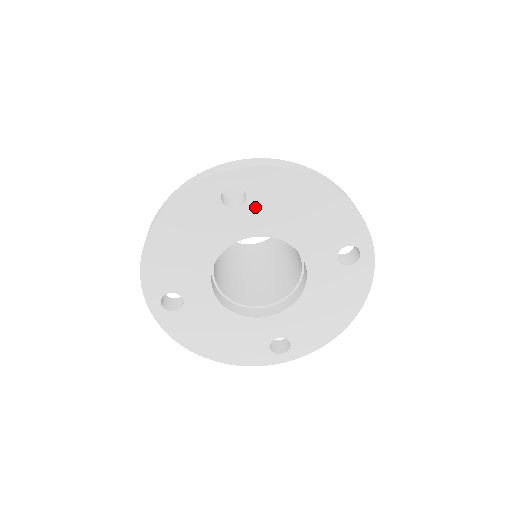
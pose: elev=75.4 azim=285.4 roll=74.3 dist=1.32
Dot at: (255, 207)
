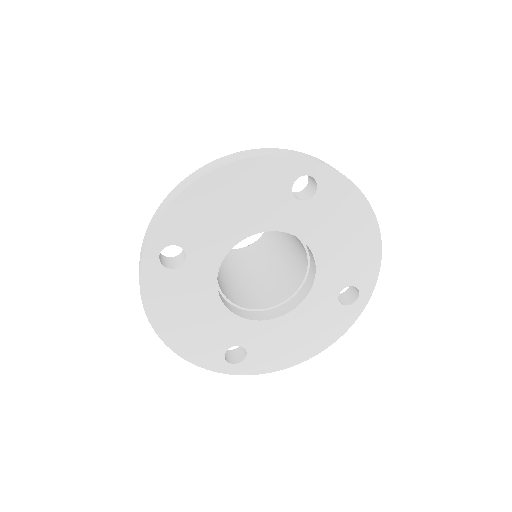
Dot at: (314, 208)
